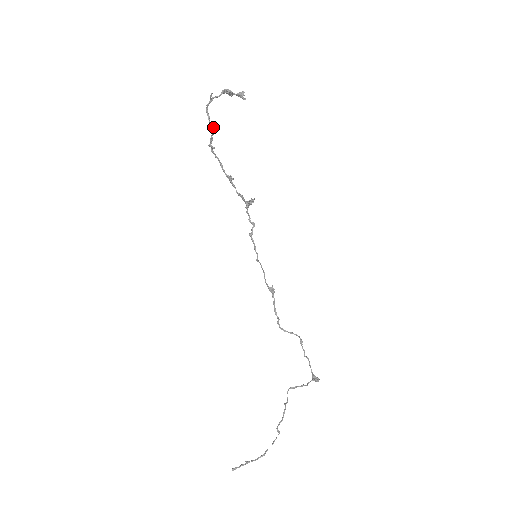
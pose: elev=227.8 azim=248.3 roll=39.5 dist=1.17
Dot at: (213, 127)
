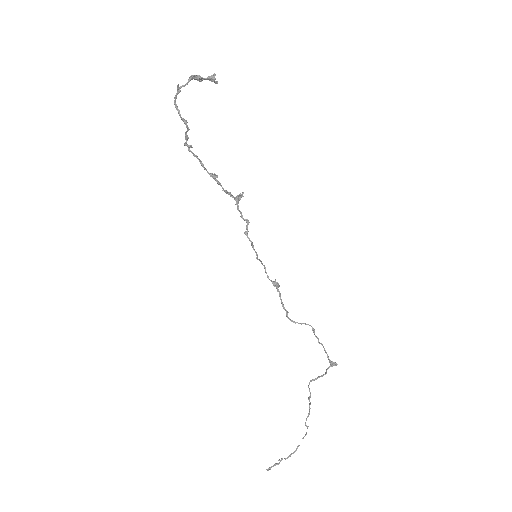
Dot at: (186, 123)
